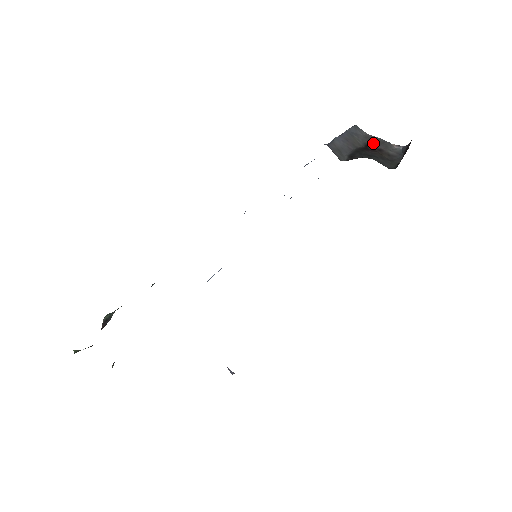
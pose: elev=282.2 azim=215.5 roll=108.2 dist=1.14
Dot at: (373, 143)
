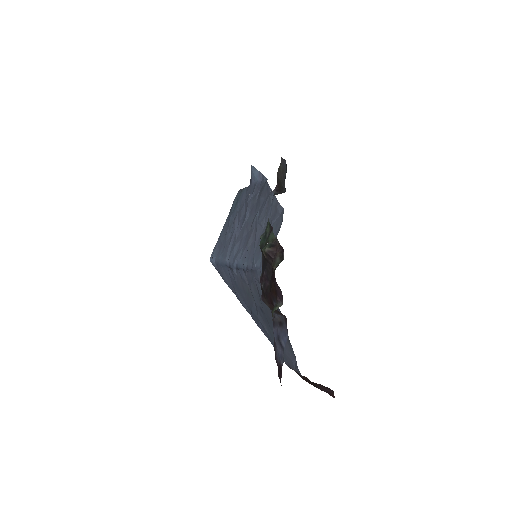
Dot at: occluded
